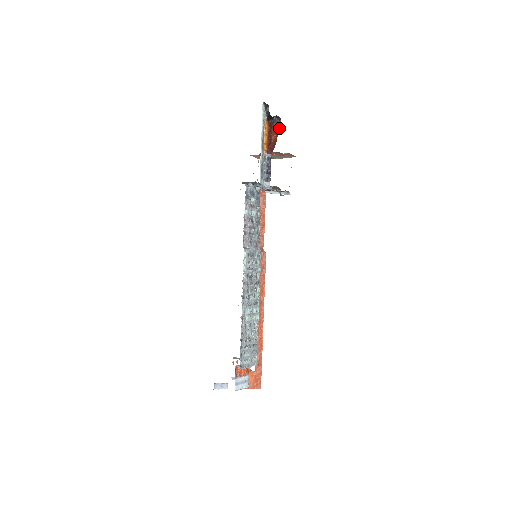
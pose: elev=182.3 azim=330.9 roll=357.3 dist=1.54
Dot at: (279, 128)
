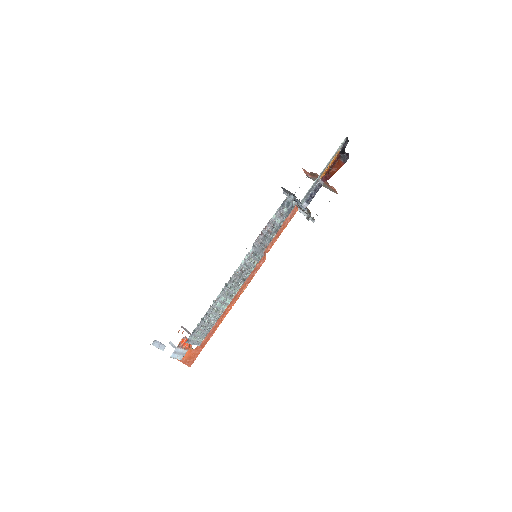
Dot at: (343, 164)
